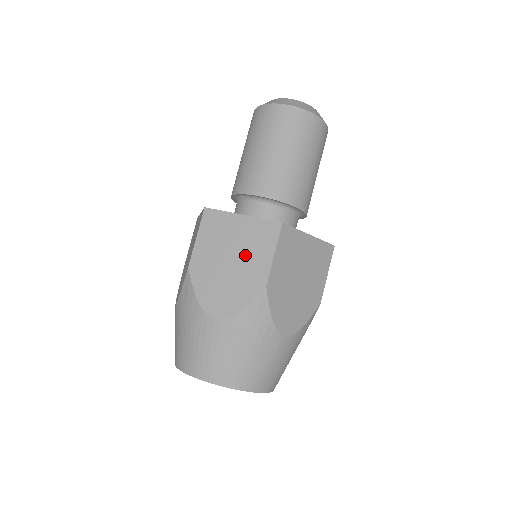
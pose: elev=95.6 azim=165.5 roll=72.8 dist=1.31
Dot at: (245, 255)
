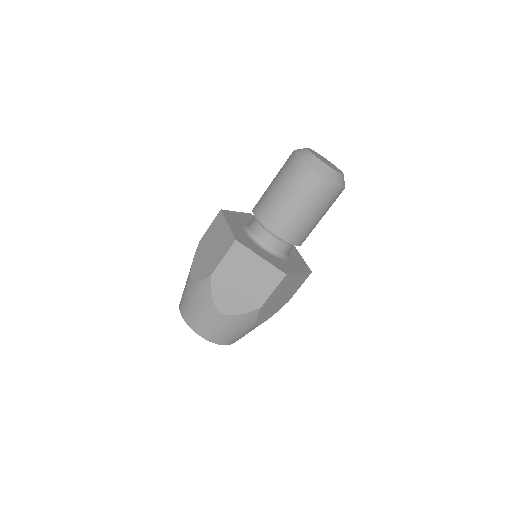
Dot at: (216, 250)
